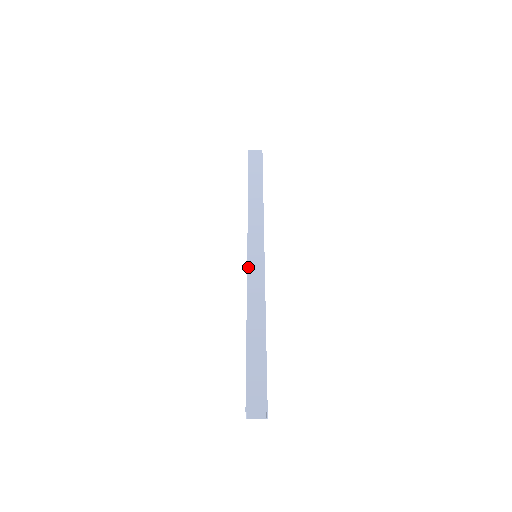
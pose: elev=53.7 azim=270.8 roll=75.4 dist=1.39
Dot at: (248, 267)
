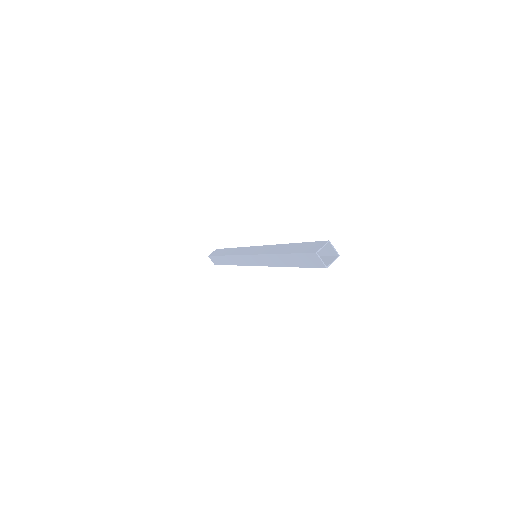
Dot at: occluded
